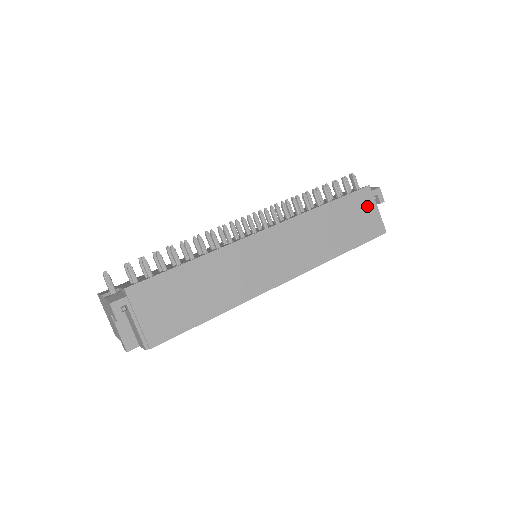
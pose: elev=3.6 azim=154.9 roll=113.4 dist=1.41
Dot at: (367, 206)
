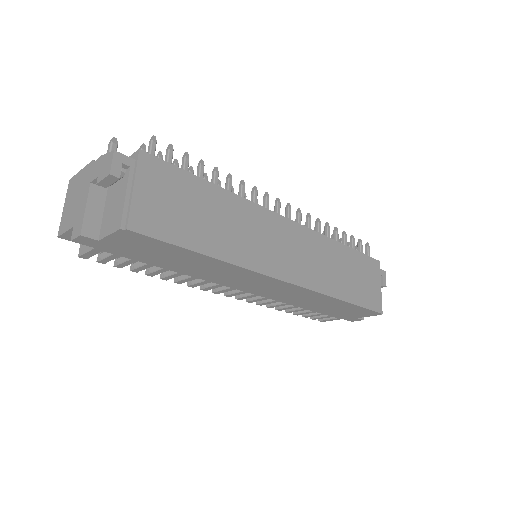
Dot at: (374, 277)
